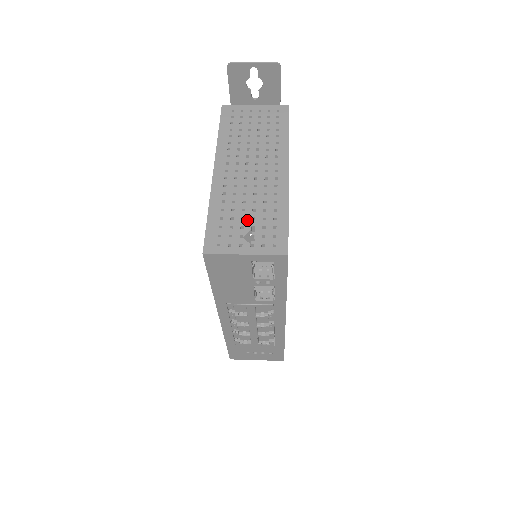
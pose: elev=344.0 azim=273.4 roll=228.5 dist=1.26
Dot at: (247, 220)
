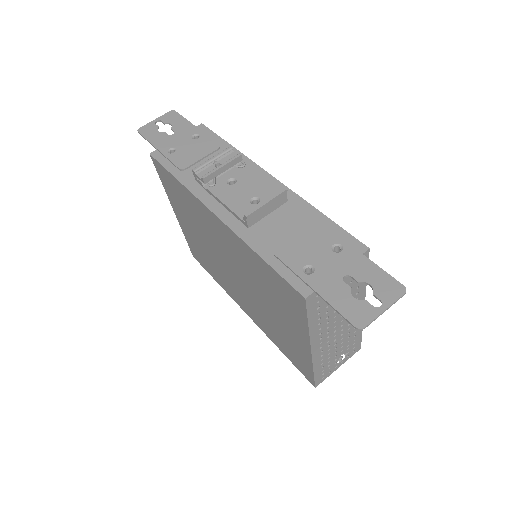
Dot at: (338, 355)
